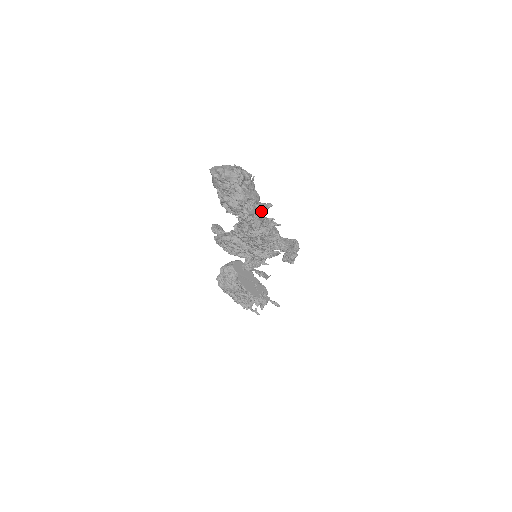
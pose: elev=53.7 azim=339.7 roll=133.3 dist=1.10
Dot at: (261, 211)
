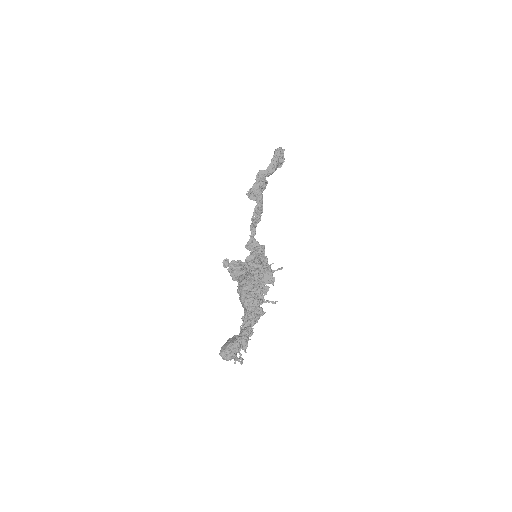
Dot at: (250, 336)
